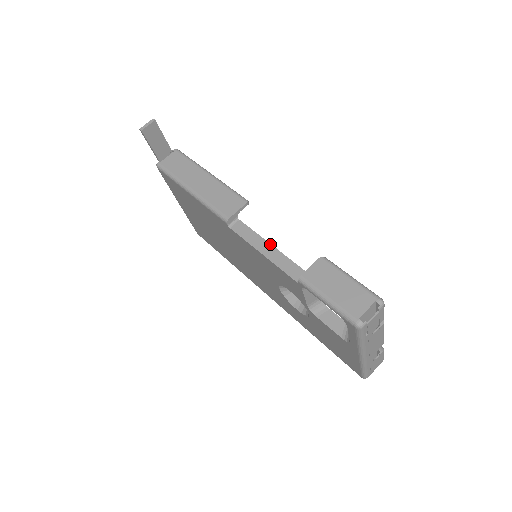
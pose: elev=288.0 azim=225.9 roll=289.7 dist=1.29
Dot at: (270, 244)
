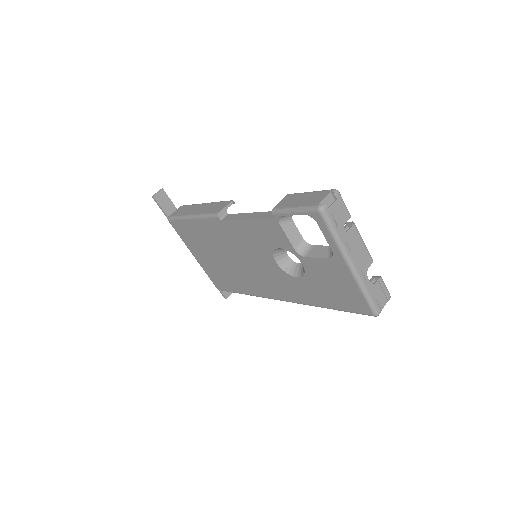
Dot at: (252, 213)
